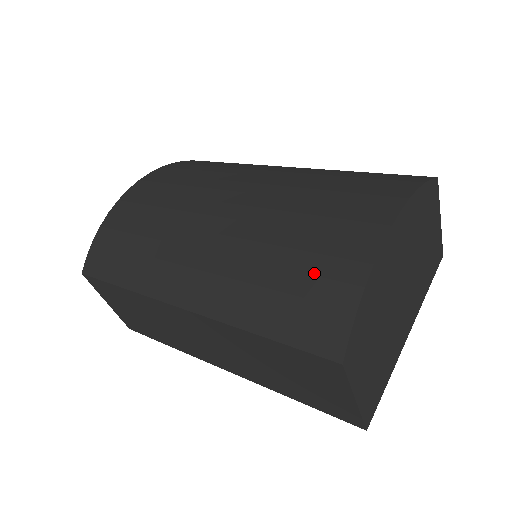
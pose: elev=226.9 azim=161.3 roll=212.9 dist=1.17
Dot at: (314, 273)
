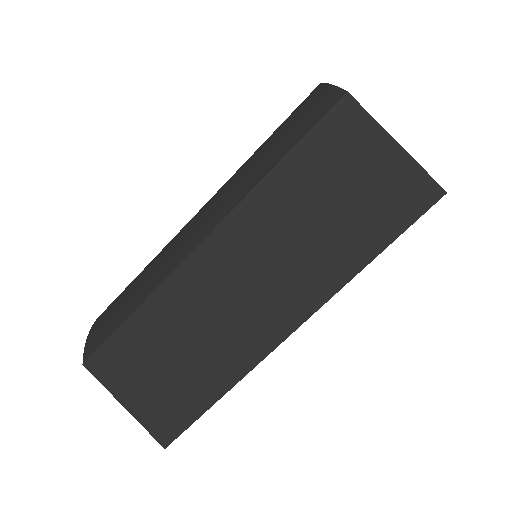
Dot at: (288, 120)
